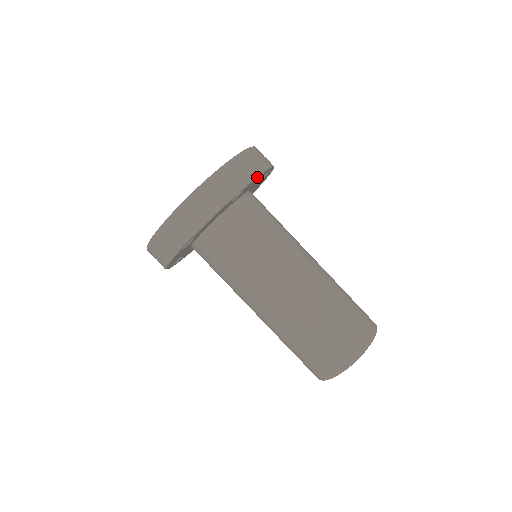
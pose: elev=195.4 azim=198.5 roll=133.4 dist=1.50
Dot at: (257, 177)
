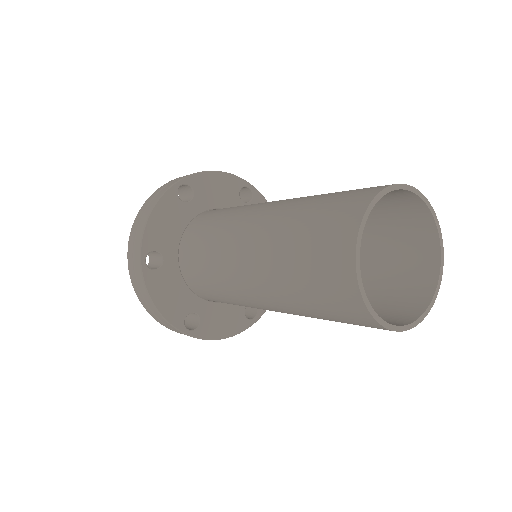
Dot at: (201, 173)
